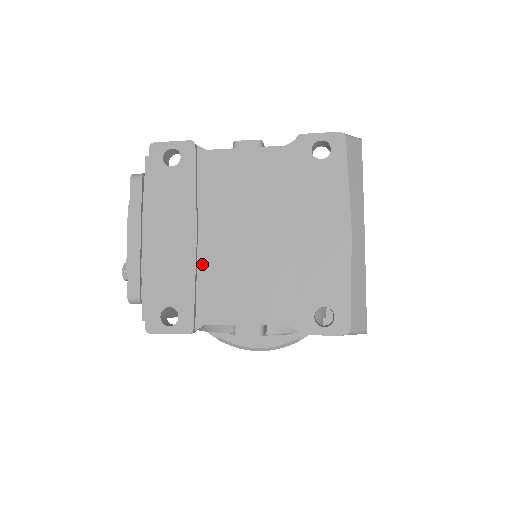
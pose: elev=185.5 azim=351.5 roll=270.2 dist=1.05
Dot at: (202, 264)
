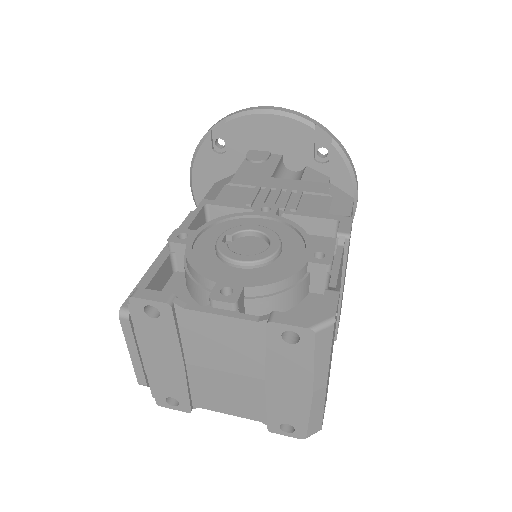
Dot at: (192, 379)
